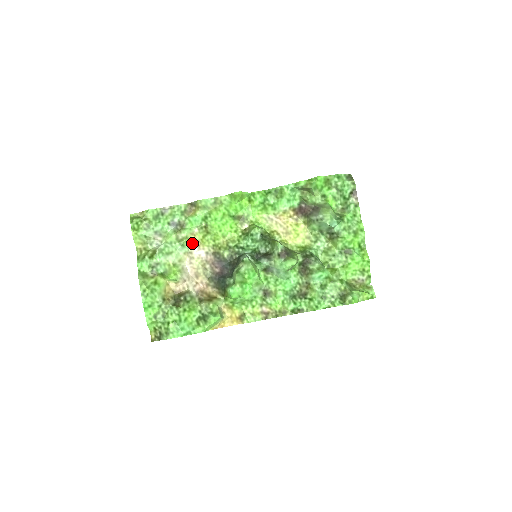
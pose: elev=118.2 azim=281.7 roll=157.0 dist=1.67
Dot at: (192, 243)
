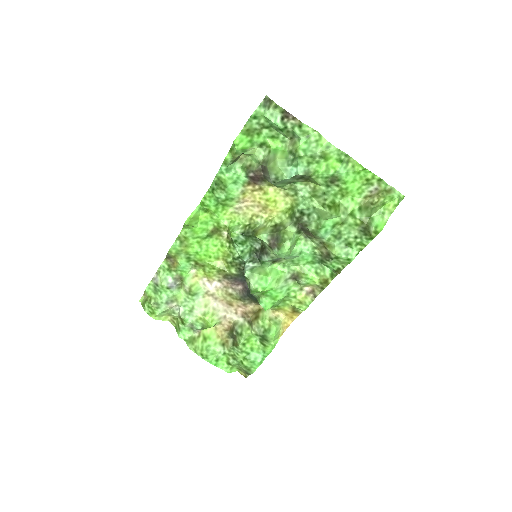
Dot at: (201, 283)
